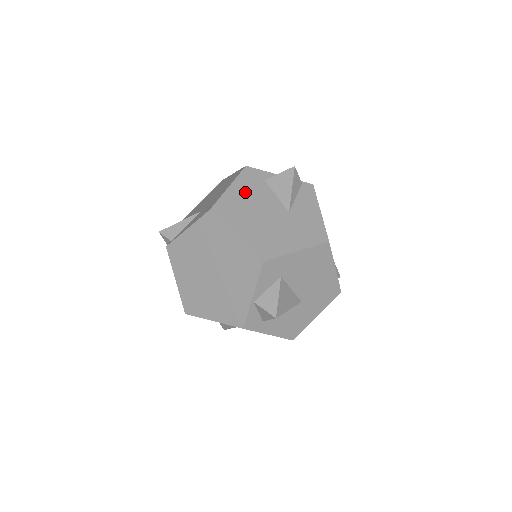
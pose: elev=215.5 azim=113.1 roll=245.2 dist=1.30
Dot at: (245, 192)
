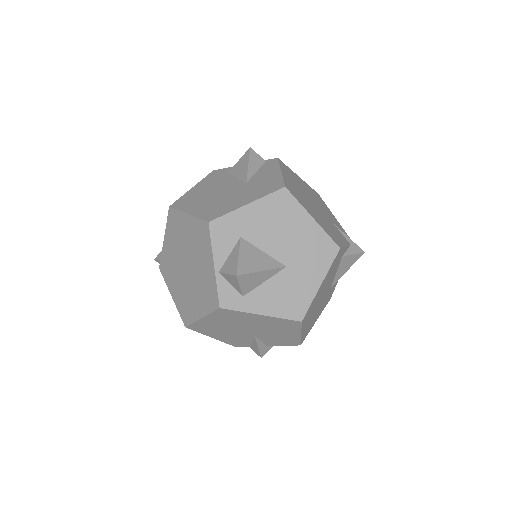
Dot at: (206, 185)
